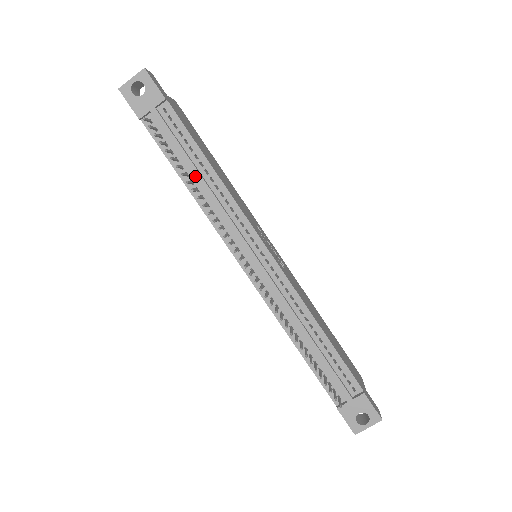
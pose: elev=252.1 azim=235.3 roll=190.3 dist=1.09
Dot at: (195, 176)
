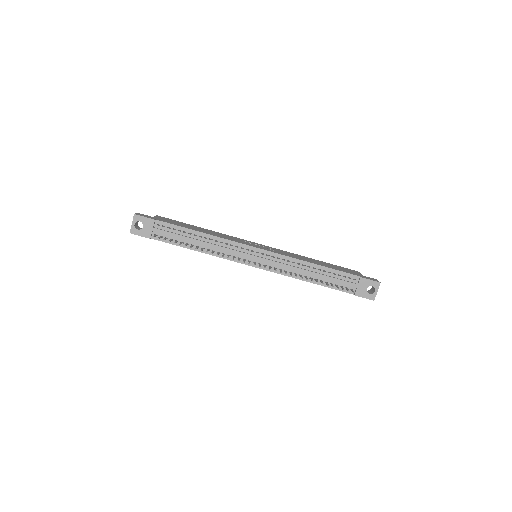
Dot at: (197, 243)
